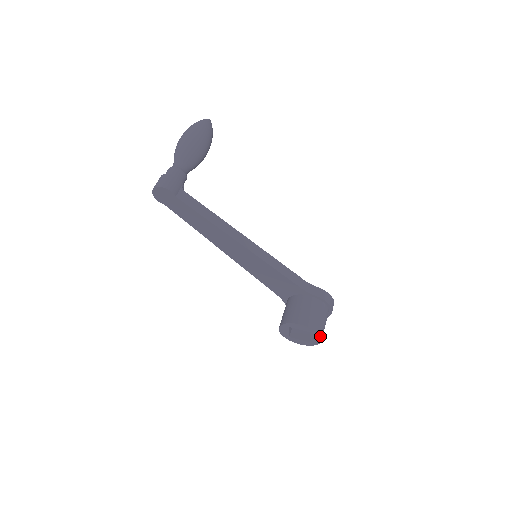
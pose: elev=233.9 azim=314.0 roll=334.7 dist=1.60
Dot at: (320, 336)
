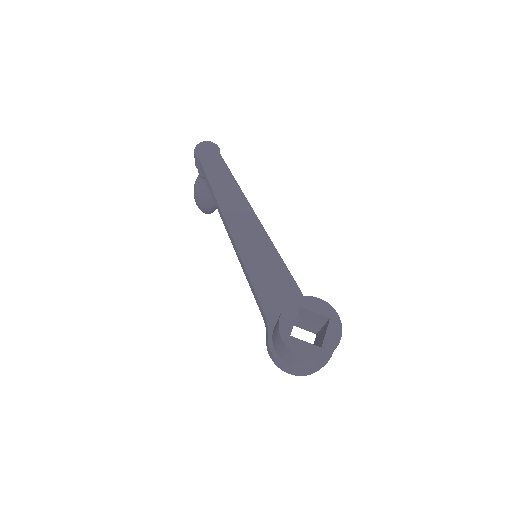
Dot at: (341, 327)
